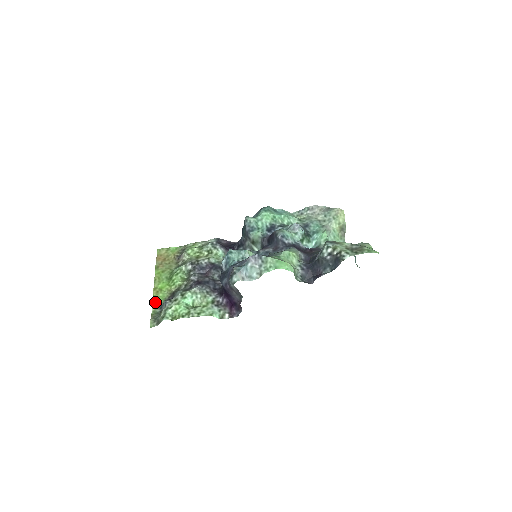
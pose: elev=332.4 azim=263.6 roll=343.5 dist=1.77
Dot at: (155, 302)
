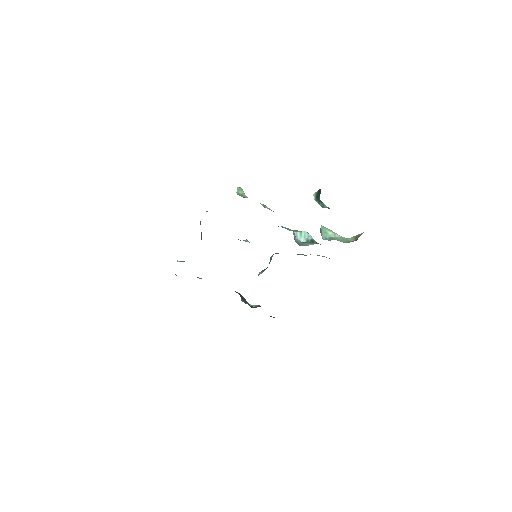
Dot at: occluded
